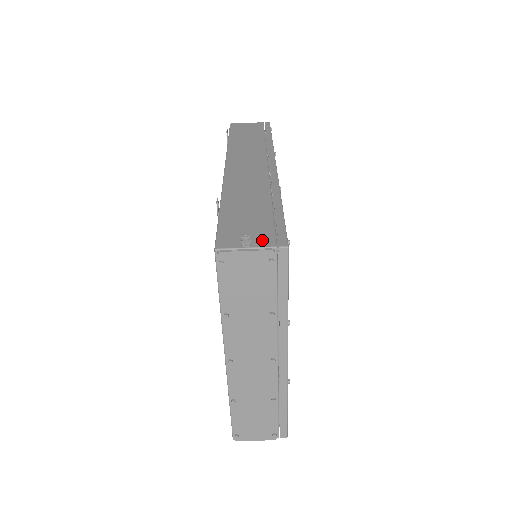
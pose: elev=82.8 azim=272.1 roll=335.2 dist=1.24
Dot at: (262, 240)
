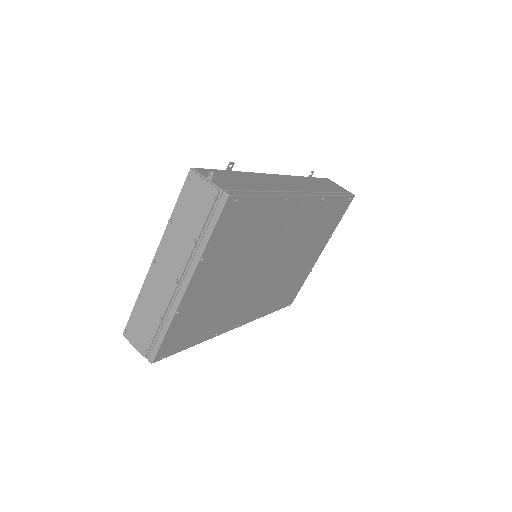
Dot at: (222, 185)
